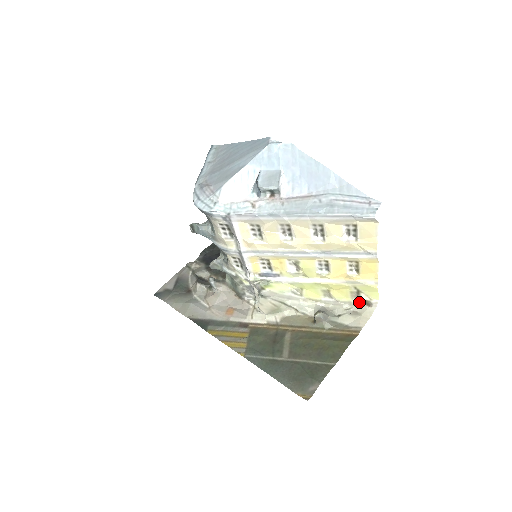
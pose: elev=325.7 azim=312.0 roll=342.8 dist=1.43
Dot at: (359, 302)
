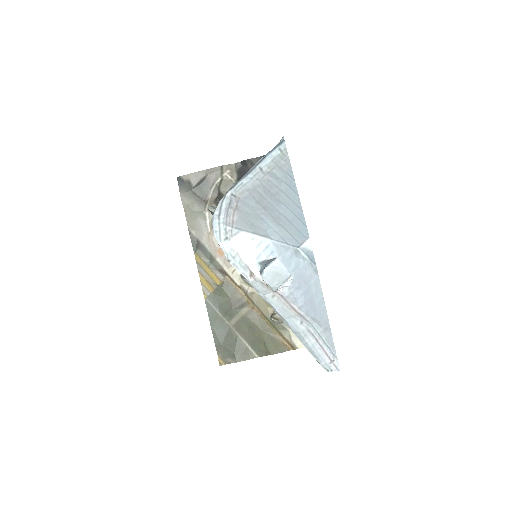
Dot at: occluded
